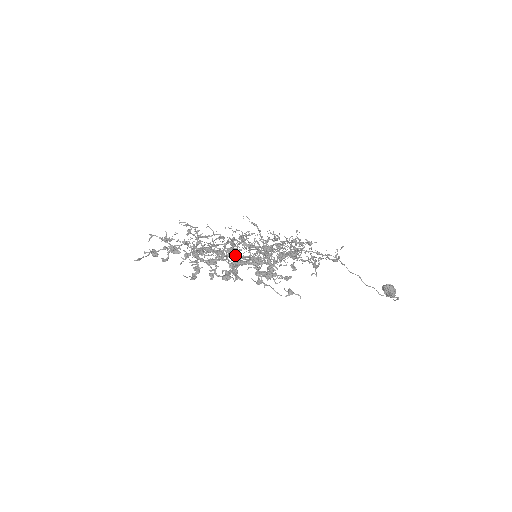
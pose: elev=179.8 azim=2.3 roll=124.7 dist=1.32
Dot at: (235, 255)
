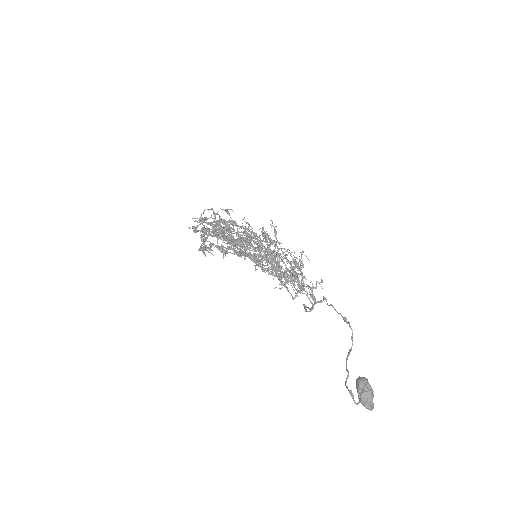
Dot at: (281, 283)
